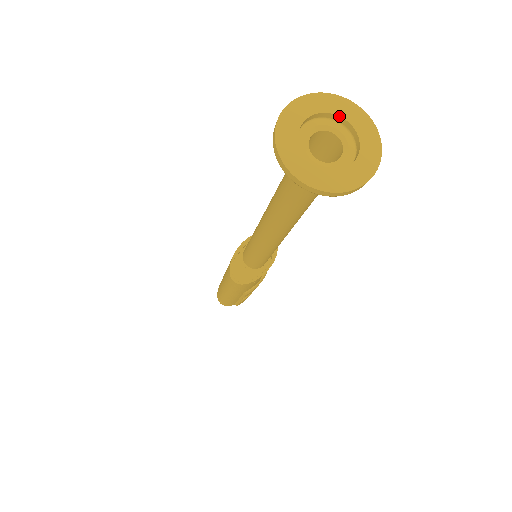
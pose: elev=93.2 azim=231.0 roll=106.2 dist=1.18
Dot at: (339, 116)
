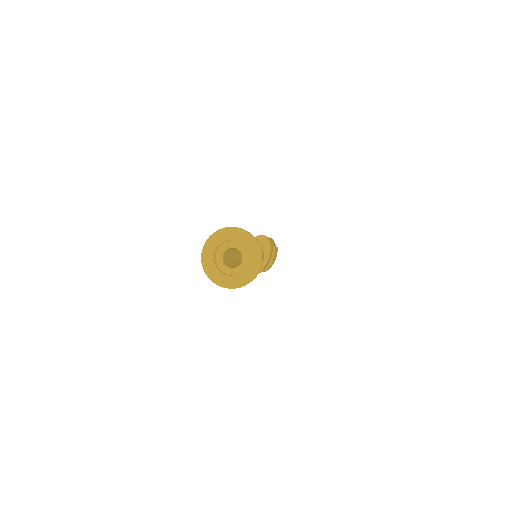
Dot at: (233, 240)
